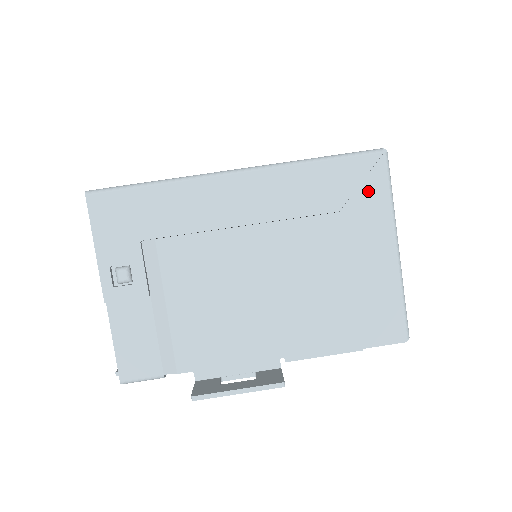
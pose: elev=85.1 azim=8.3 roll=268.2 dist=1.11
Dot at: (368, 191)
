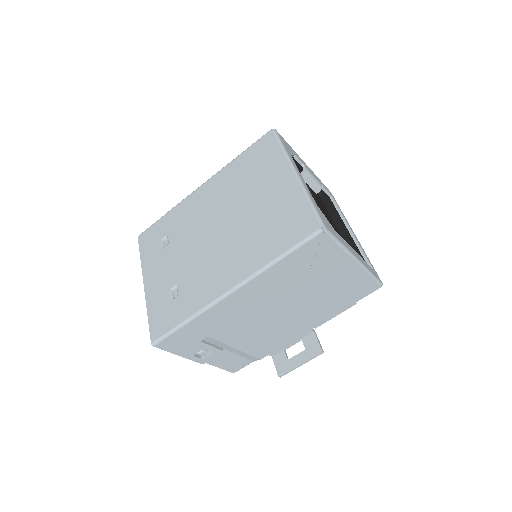
Dot at: (323, 253)
